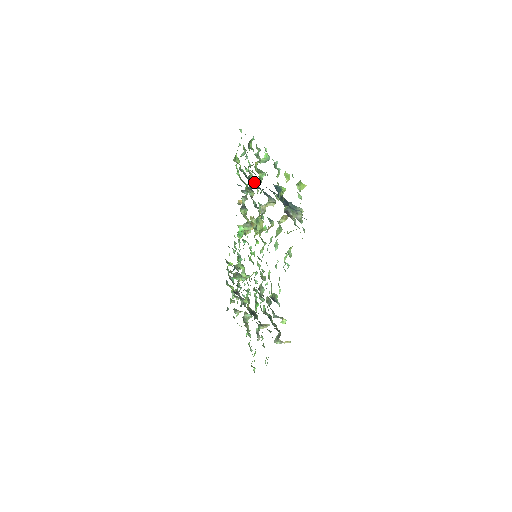
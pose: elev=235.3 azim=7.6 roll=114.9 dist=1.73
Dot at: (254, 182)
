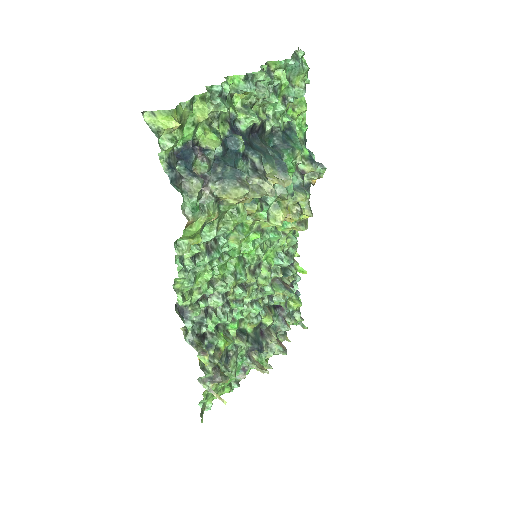
Dot at: (297, 144)
